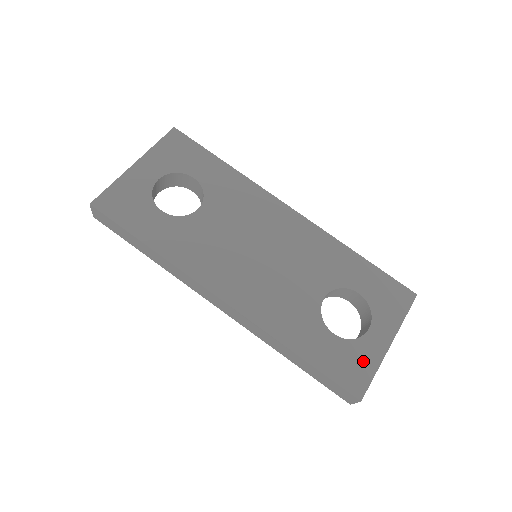
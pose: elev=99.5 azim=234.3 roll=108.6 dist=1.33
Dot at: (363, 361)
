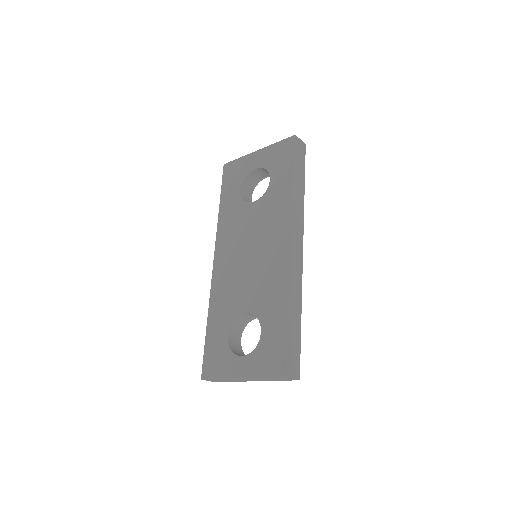
Dot at: (222, 366)
